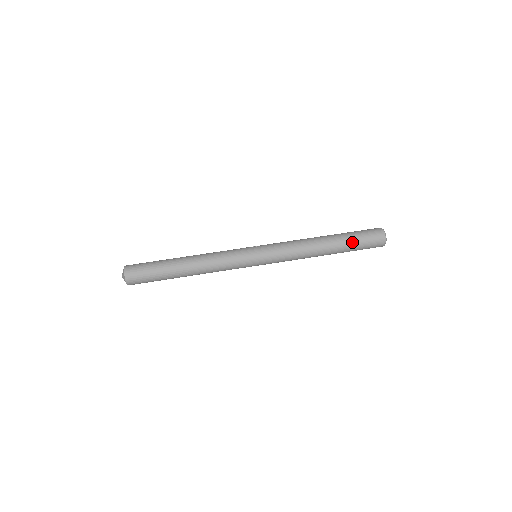
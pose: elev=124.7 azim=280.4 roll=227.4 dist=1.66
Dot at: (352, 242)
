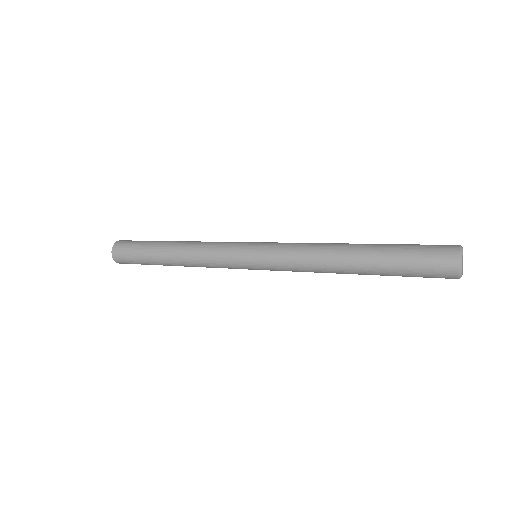
Dot at: (394, 253)
